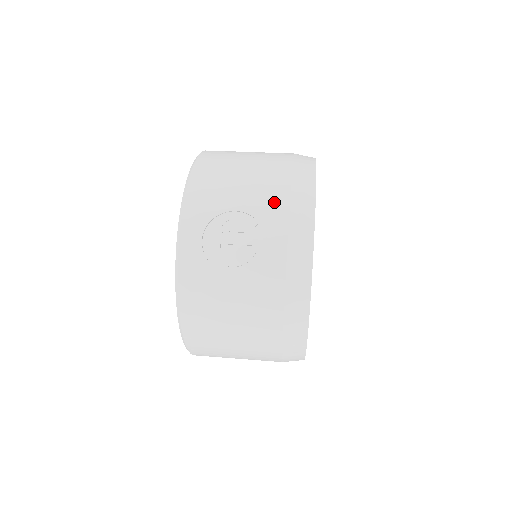
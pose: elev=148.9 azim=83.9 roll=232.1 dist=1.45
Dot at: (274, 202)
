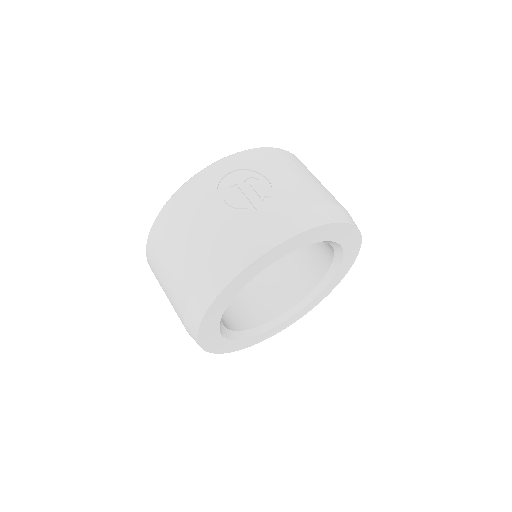
Dot at: (295, 199)
